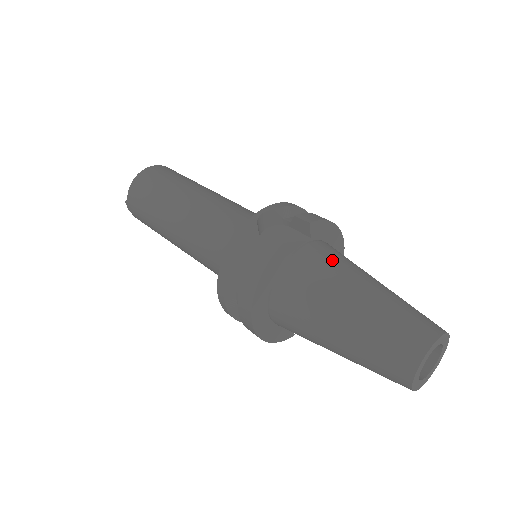
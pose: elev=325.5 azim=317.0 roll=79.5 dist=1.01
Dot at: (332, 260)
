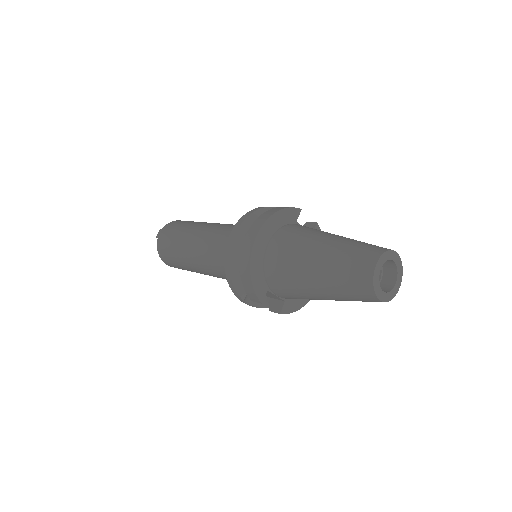
Dot at: occluded
